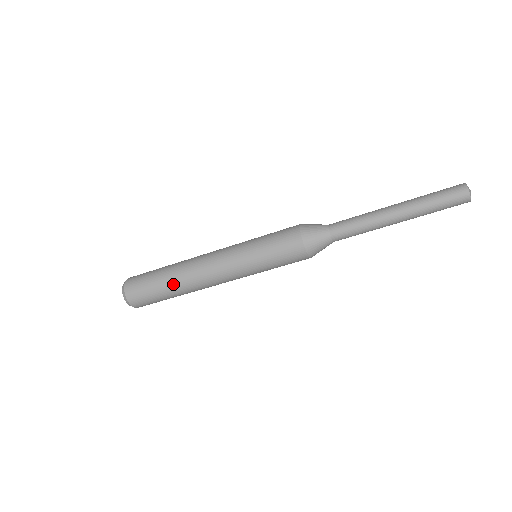
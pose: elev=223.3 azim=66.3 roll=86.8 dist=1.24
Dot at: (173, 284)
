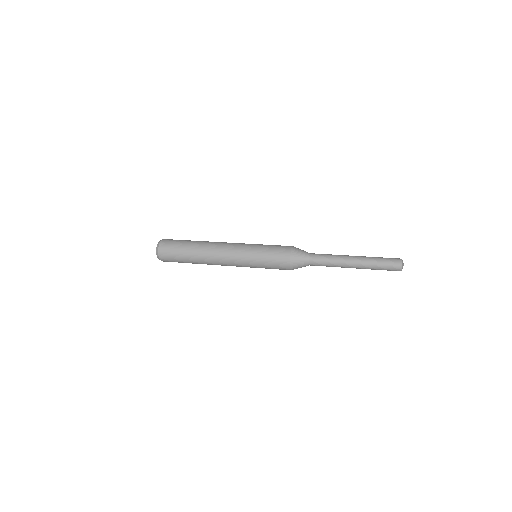
Dot at: (194, 257)
